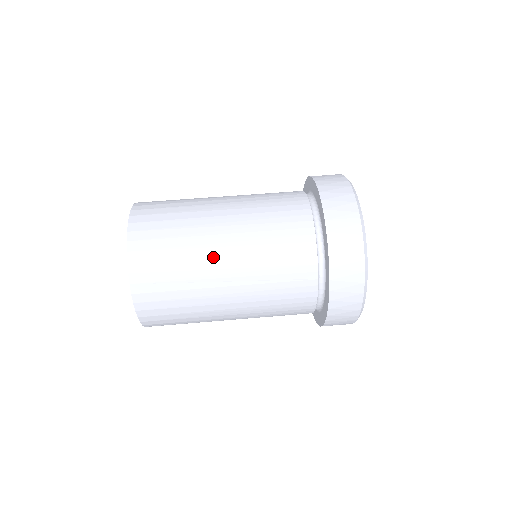
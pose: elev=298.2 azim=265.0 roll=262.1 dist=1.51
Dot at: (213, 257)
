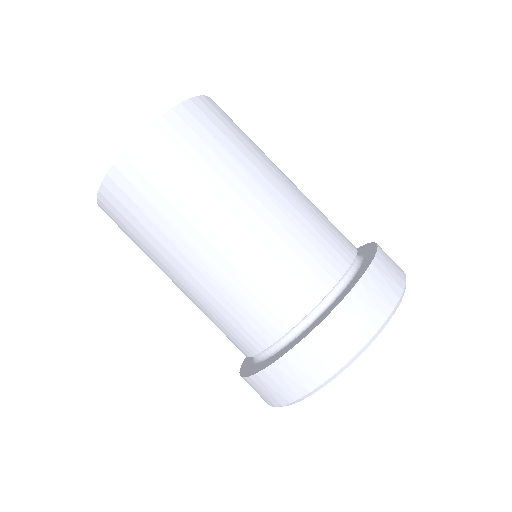
Dot at: (167, 269)
